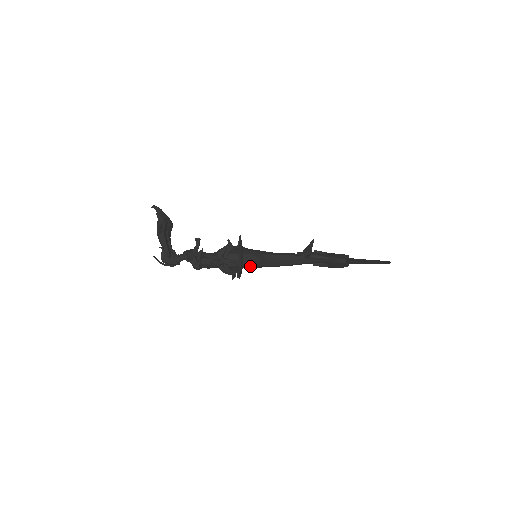
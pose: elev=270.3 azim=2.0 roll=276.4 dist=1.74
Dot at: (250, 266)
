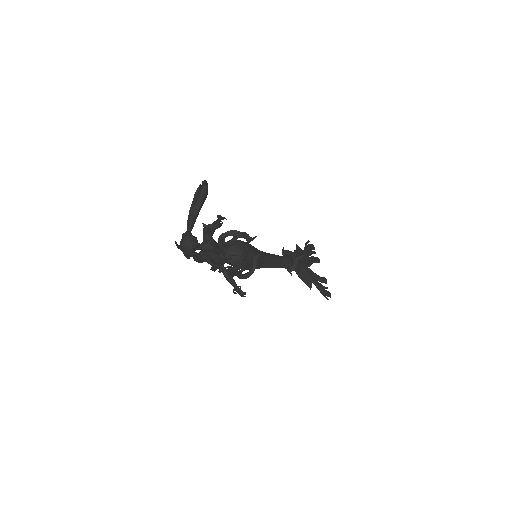
Dot at: occluded
